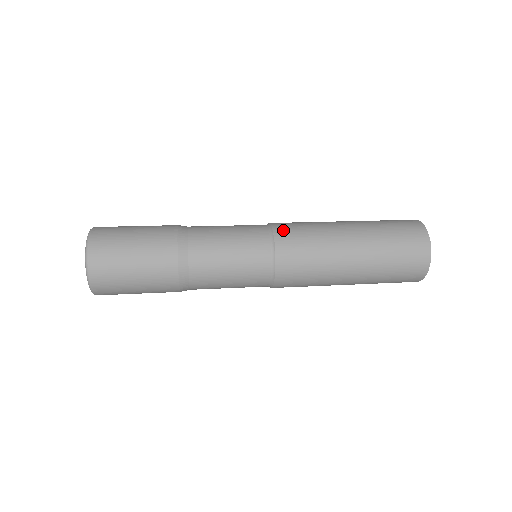
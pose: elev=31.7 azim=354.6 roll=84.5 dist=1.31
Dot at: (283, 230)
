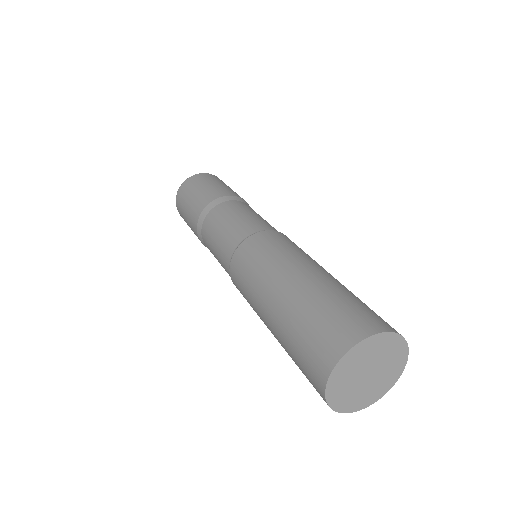
Dot at: occluded
